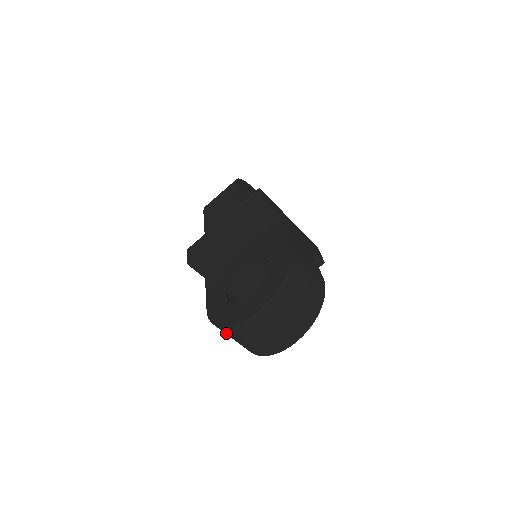
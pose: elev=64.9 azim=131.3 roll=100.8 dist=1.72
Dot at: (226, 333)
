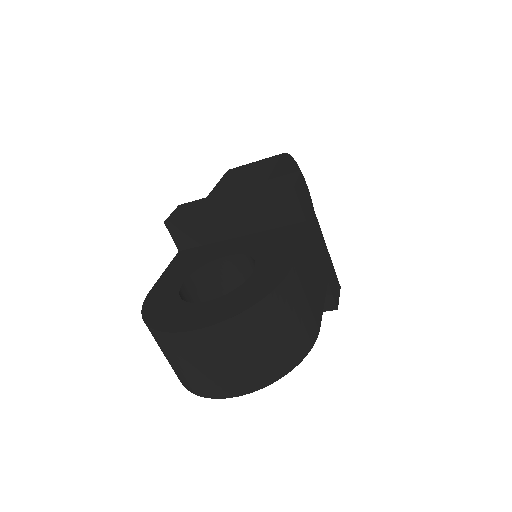
Dot at: occluded
